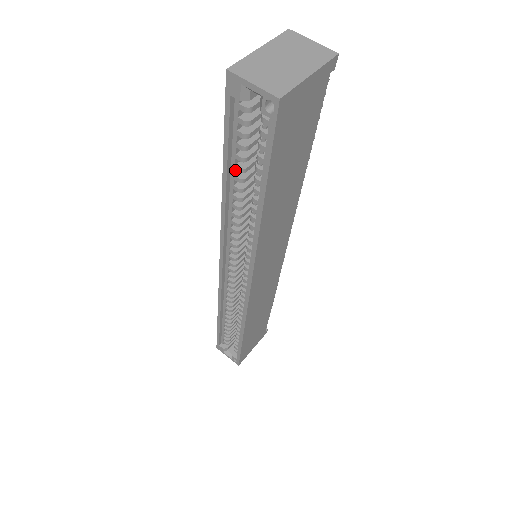
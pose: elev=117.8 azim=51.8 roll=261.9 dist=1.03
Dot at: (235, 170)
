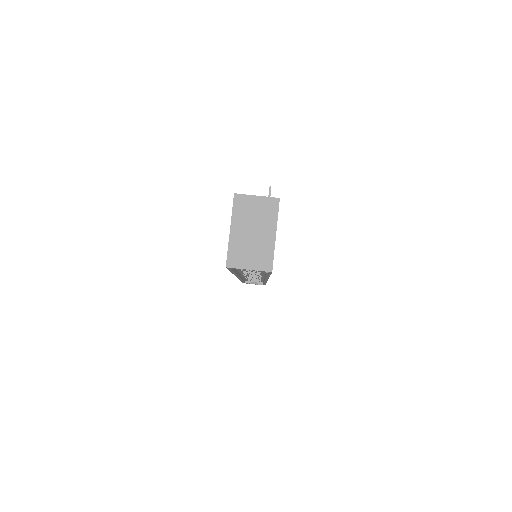
Dot at: occluded
